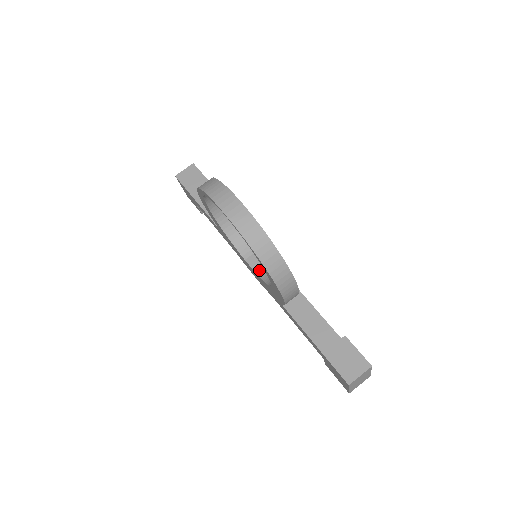
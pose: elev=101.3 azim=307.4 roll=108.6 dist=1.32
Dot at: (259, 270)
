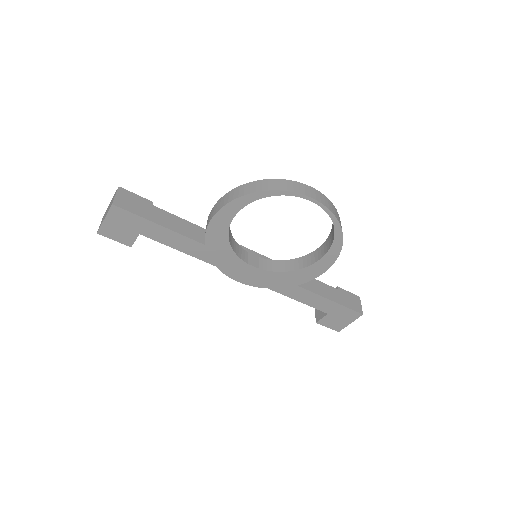
Dot at: (265, 267)
